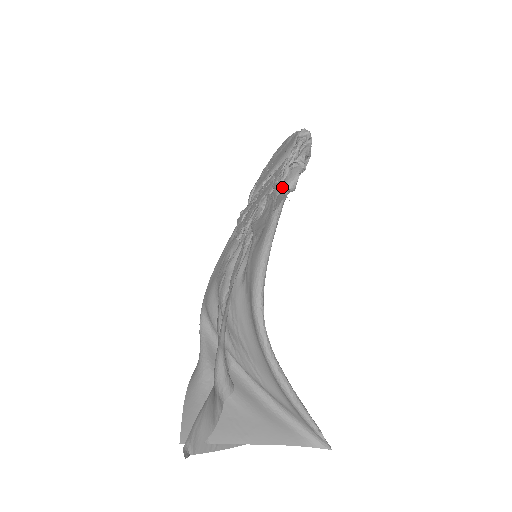
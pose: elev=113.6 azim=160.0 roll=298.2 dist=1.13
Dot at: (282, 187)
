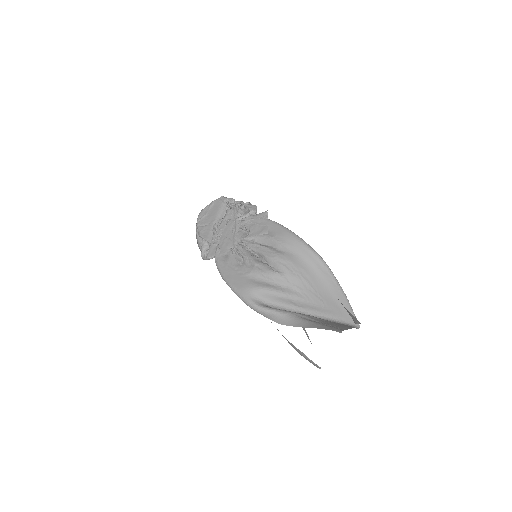
Dot at: (250, 214)
